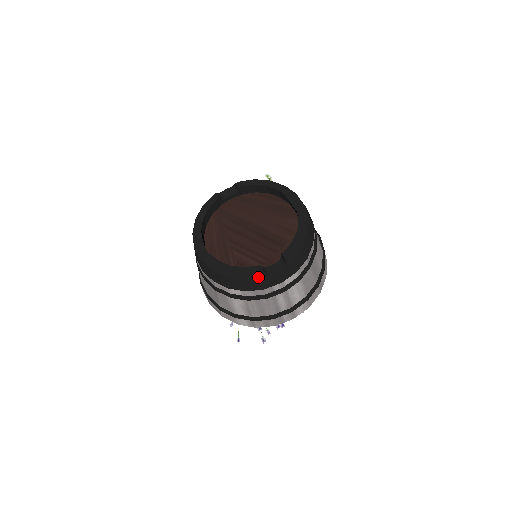
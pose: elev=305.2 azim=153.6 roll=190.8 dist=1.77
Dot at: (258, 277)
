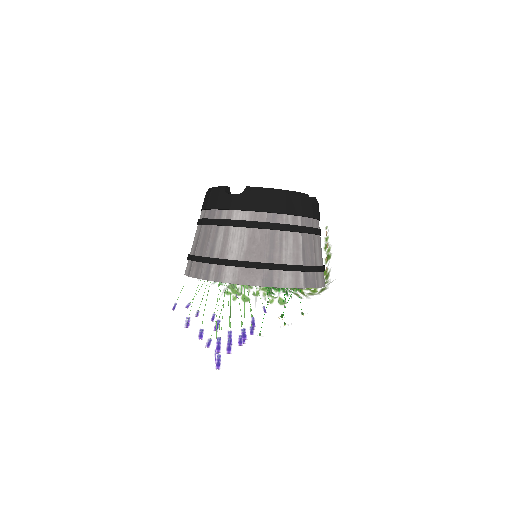
Dot at: (219, 190)
